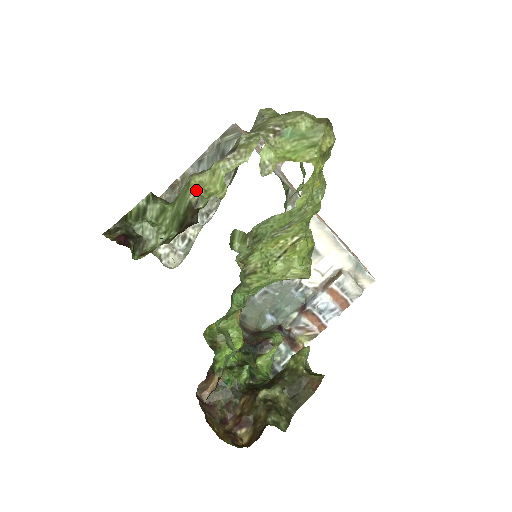
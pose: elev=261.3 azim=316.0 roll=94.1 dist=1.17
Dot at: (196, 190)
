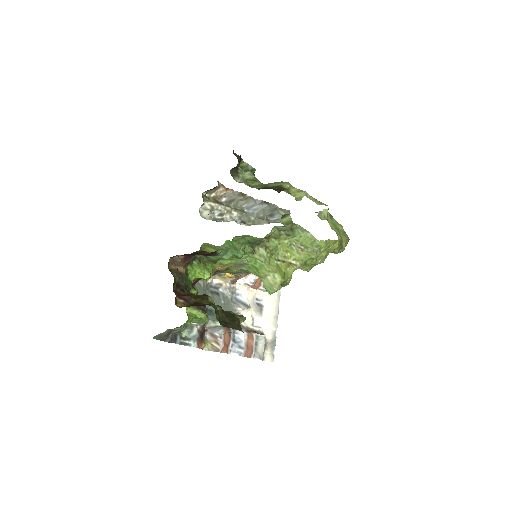
Dot at: (288, 186)
